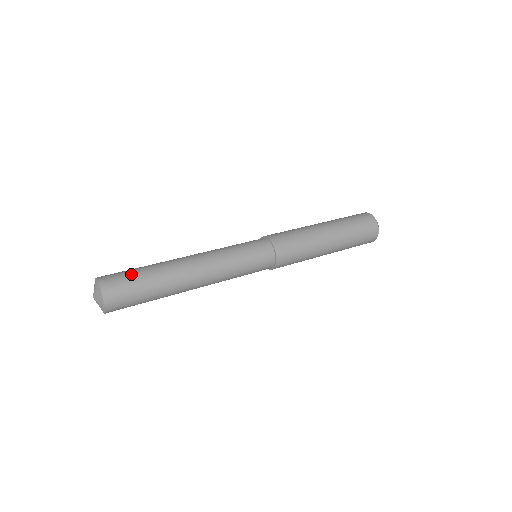
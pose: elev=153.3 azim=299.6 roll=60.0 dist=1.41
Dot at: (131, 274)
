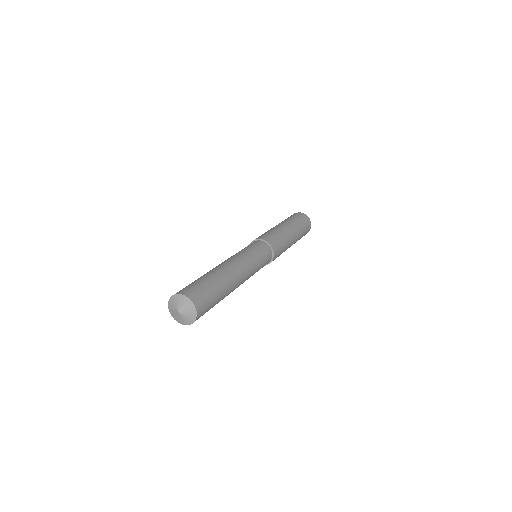
Dot at: (208, 289)
